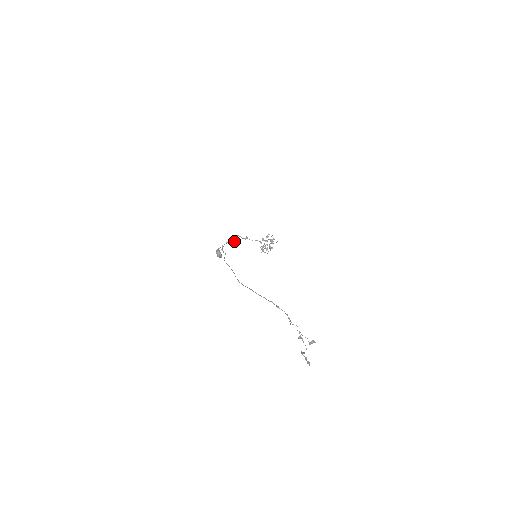
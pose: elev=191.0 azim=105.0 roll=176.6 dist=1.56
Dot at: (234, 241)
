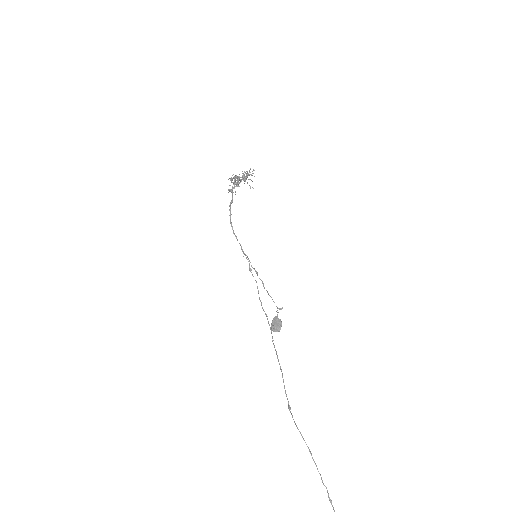
Dot at: occluded
